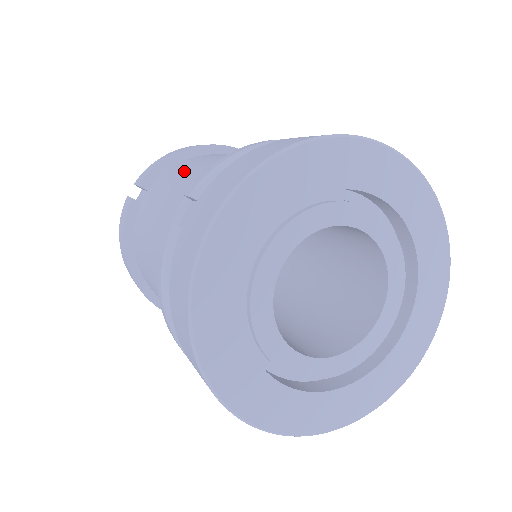
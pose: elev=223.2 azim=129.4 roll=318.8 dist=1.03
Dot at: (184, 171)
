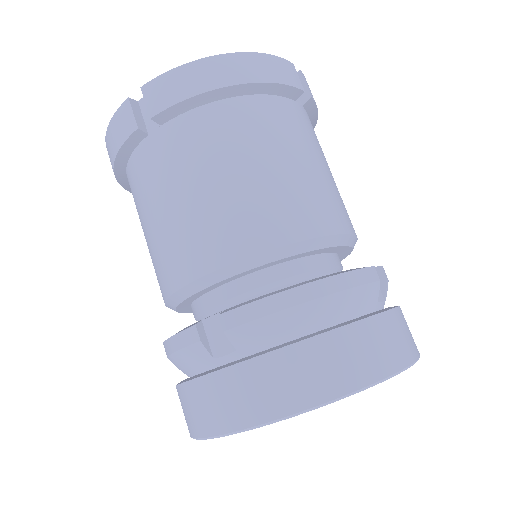
Dot at: (218, 176)
